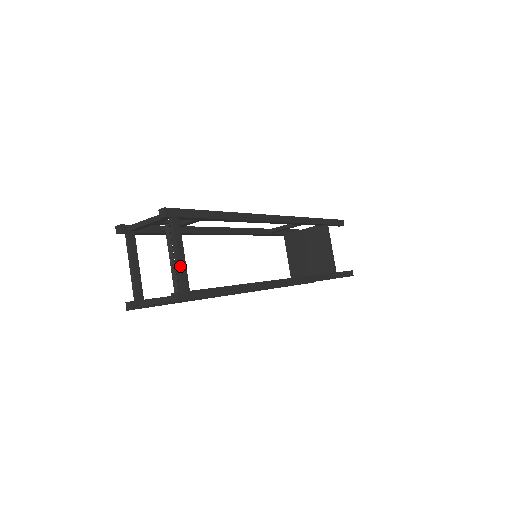
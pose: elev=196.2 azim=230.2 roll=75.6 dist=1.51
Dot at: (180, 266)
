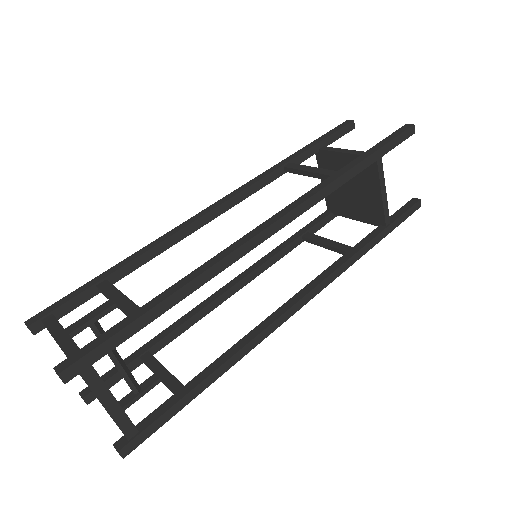
Dot at: (114, 418)
